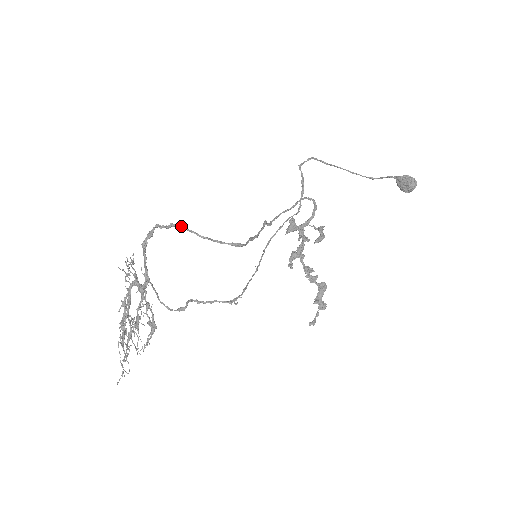
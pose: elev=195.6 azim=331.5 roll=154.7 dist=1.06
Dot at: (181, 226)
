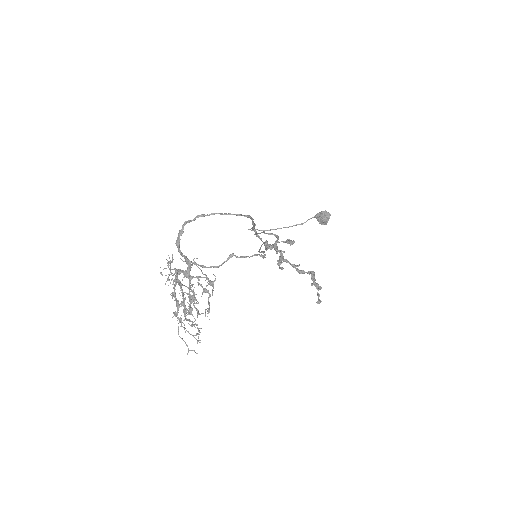
Dot at: (204, 214)
